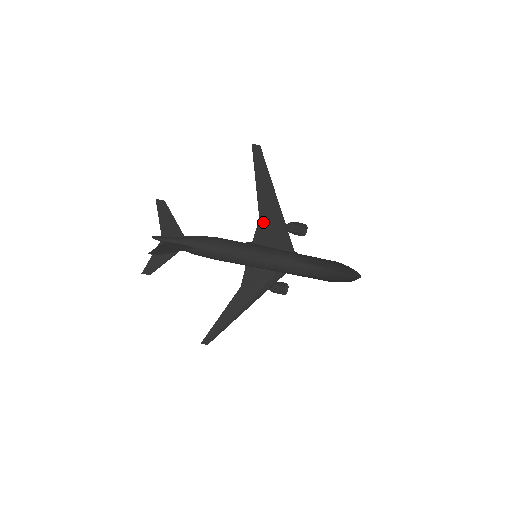
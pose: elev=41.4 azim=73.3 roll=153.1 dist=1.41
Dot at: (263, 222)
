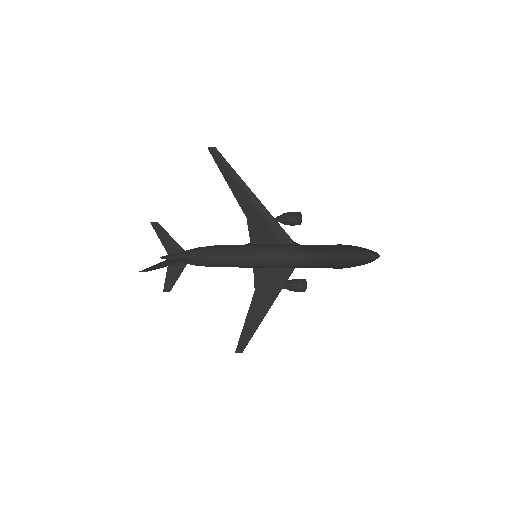
Dot at: (251, 220)
